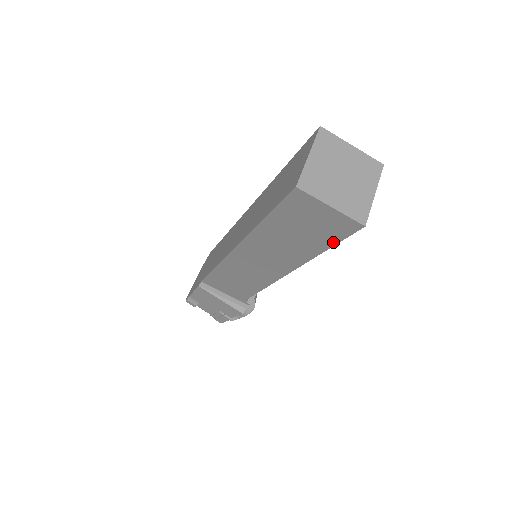
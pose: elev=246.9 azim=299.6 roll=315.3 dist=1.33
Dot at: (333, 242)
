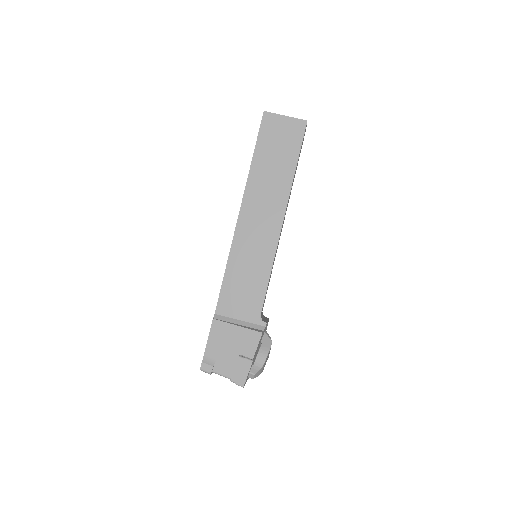
Dot at: (298, 150)
